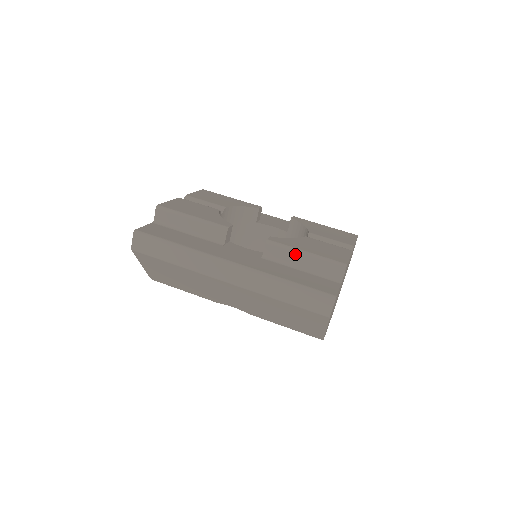
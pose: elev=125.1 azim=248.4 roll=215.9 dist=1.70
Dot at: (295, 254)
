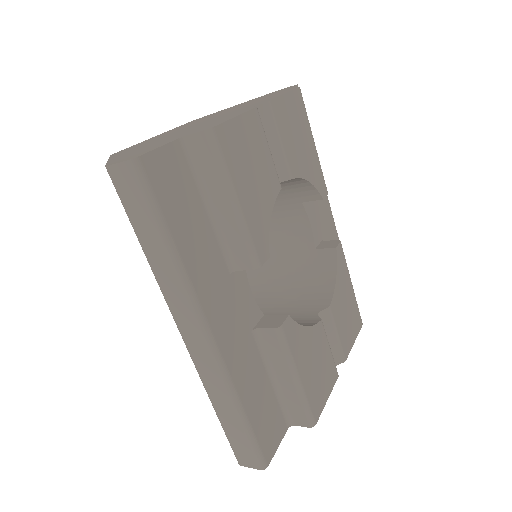
Dot at: (287, 369)
